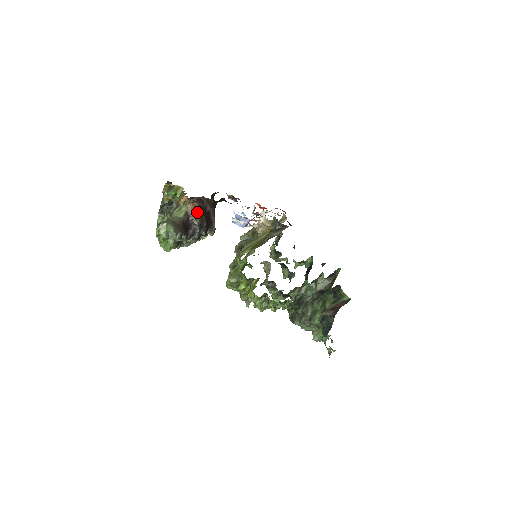
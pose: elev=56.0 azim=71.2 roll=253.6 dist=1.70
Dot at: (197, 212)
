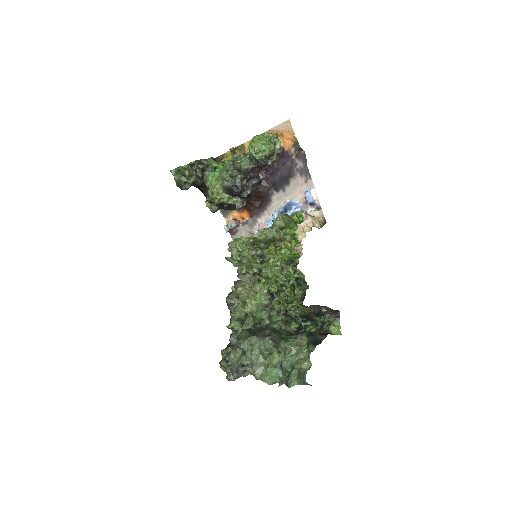
Dot at: occluded
